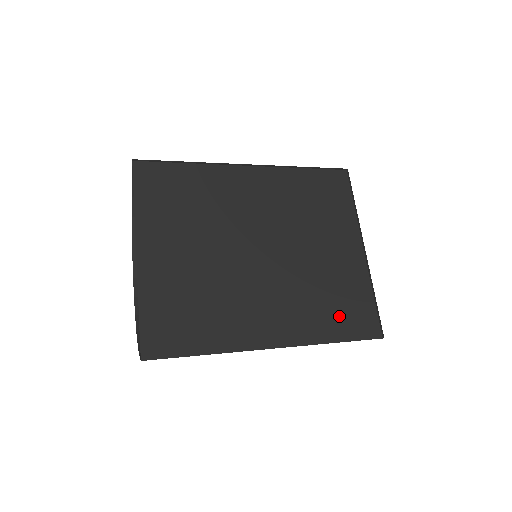
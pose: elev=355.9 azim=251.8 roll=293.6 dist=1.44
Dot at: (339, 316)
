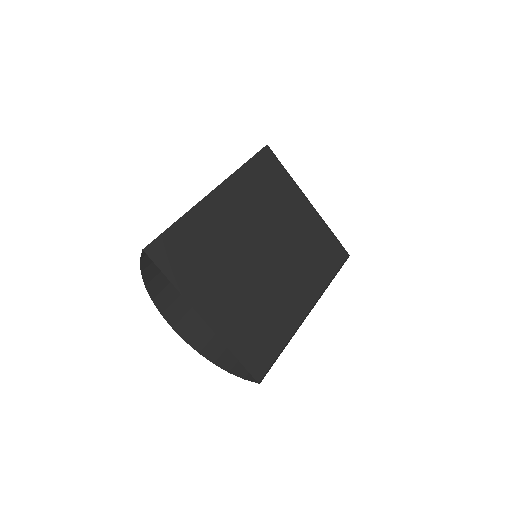
Dot at: (324, 261)
